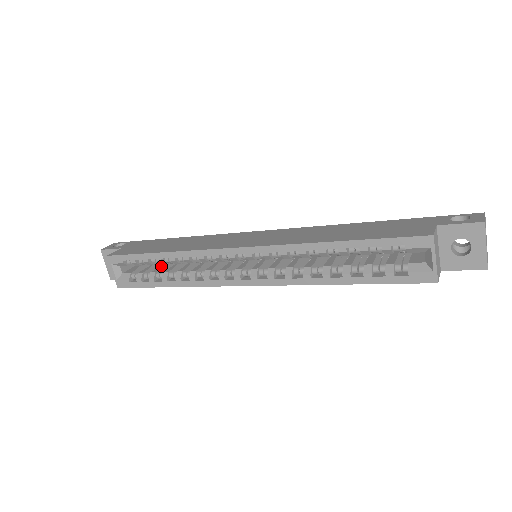
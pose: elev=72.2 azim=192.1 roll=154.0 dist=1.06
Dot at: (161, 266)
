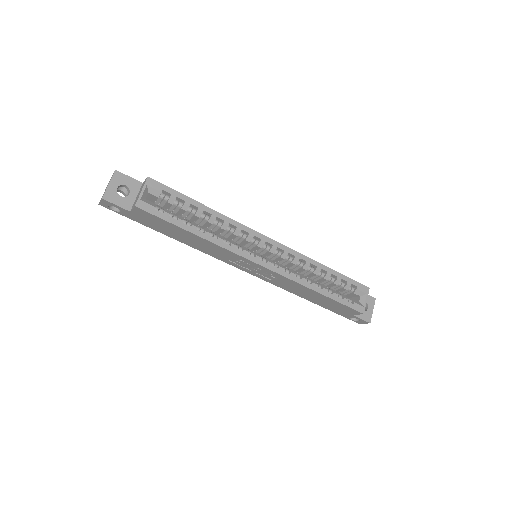
Dot at: occluded
